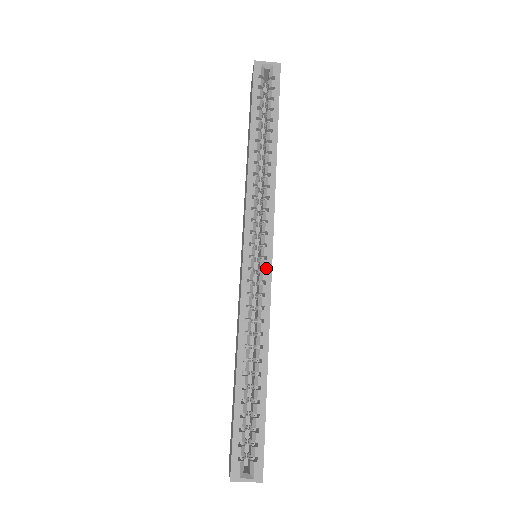
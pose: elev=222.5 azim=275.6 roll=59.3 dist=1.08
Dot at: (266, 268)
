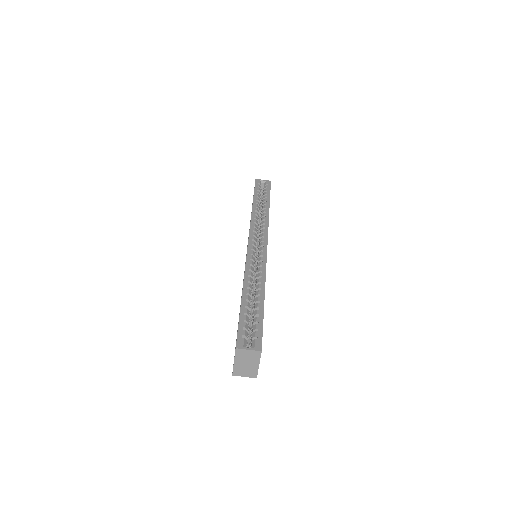
Dot at: (263, 250)
